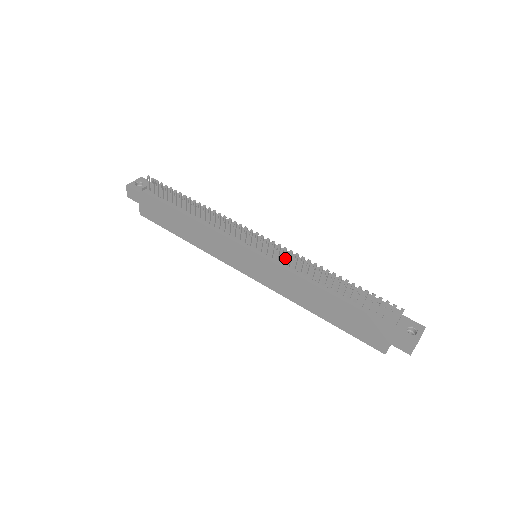
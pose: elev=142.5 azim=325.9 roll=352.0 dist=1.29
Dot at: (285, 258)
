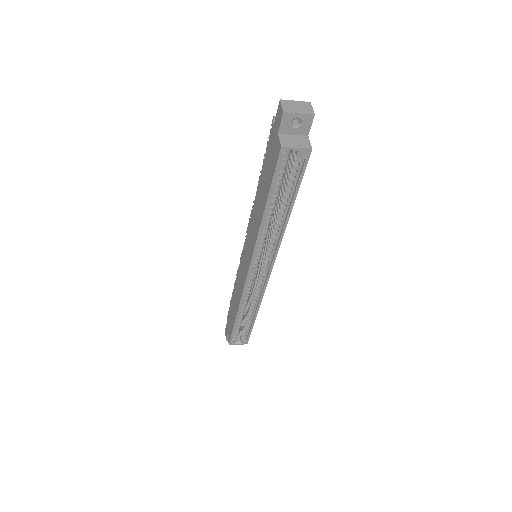
Dot at: occluded
